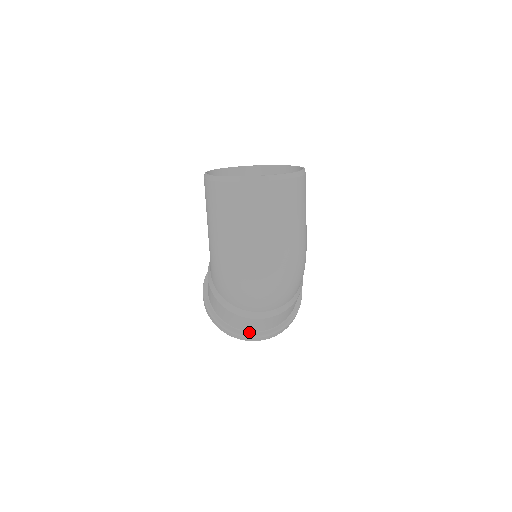
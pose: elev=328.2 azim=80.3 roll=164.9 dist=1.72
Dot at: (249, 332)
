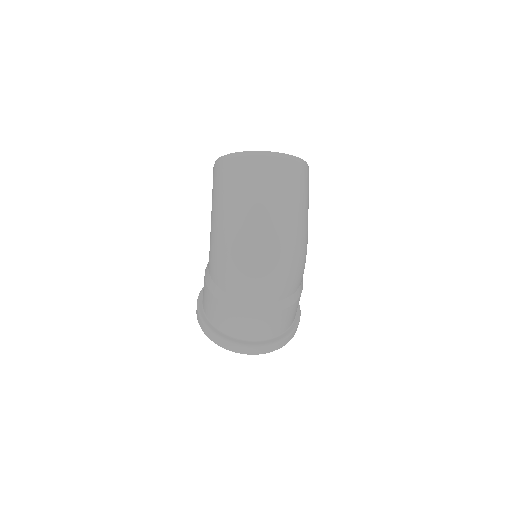
Dot at: (242, 340)
